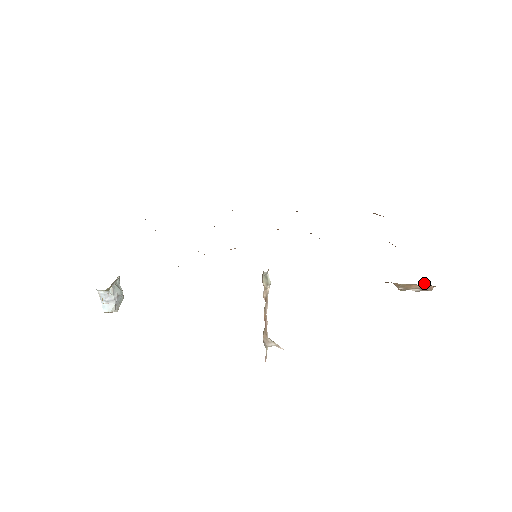
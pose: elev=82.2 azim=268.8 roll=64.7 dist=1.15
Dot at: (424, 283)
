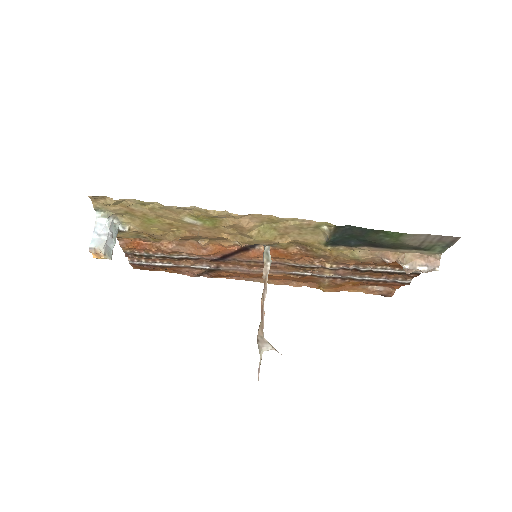
Dot at: (428, 256)
